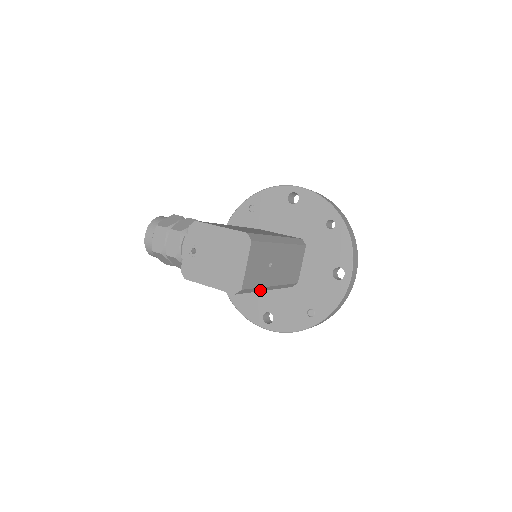
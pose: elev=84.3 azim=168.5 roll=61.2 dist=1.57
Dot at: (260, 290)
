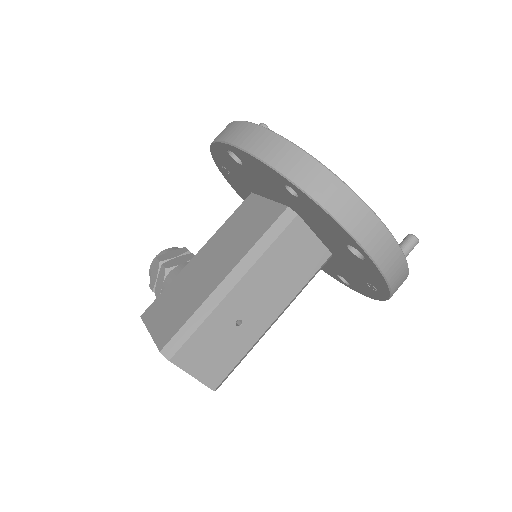
Dot at: (259, 339)
